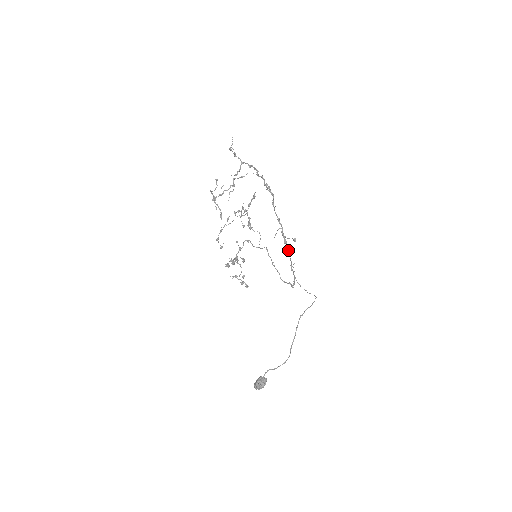
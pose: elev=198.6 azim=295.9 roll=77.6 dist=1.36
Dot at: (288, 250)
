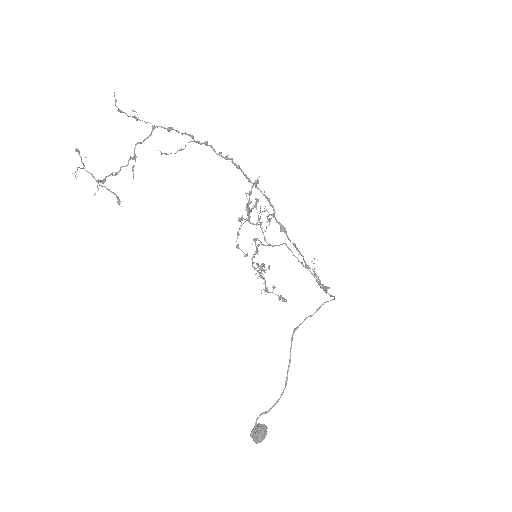
Dot at: (290, 240)
